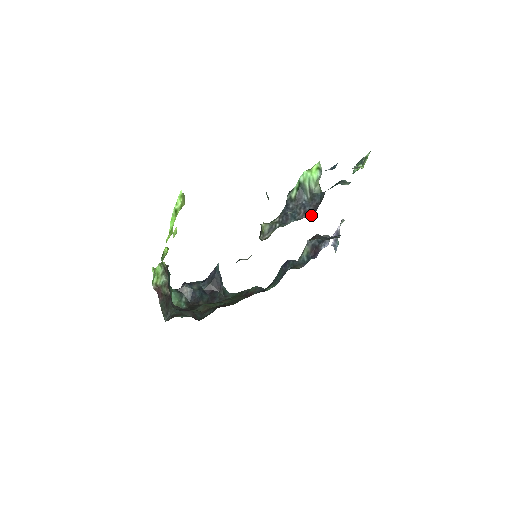
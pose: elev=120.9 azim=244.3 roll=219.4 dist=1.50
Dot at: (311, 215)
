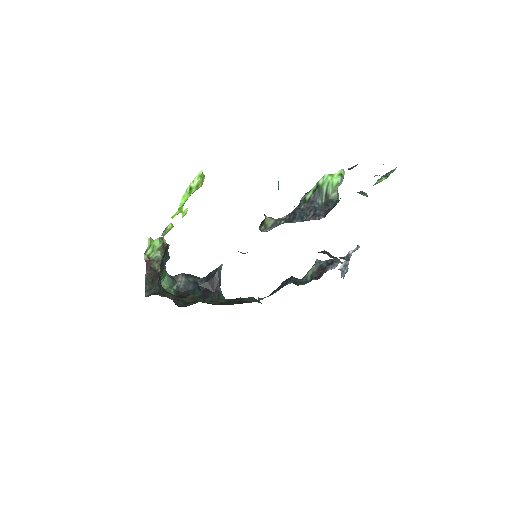
Dot at: (319, 219)
